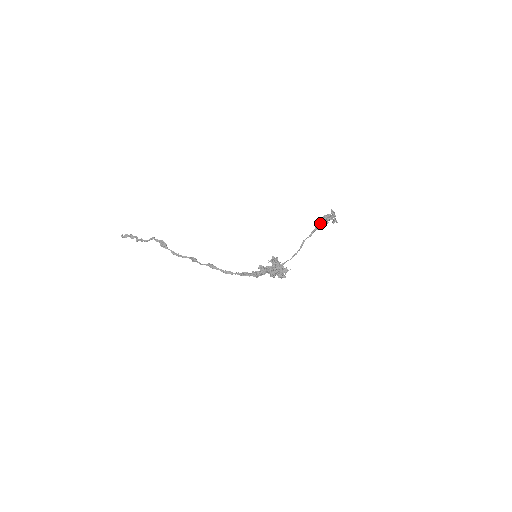
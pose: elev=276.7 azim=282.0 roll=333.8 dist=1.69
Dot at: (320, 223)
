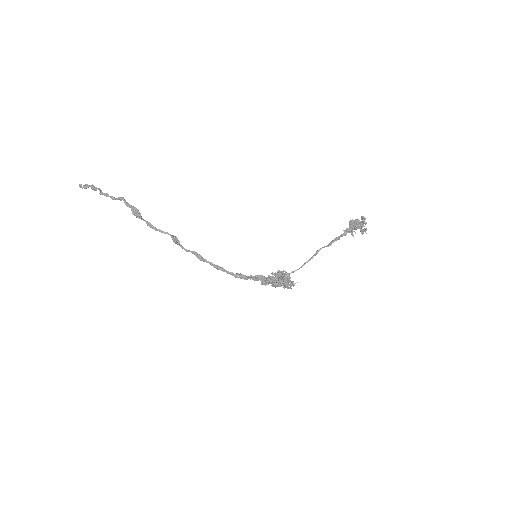
Dot at: (344, 231)
